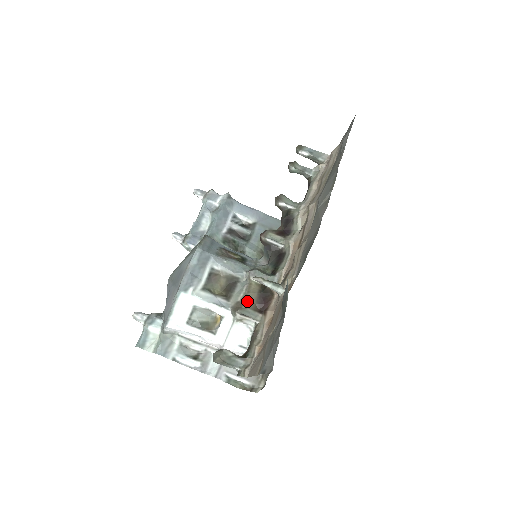
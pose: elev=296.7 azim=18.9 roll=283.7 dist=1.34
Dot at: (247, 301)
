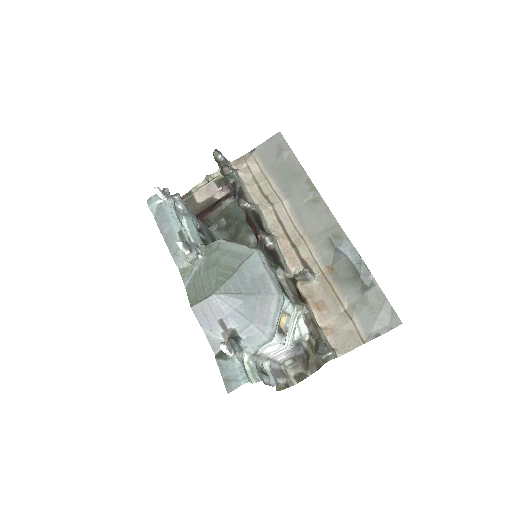
Dot at: (296, 295)
